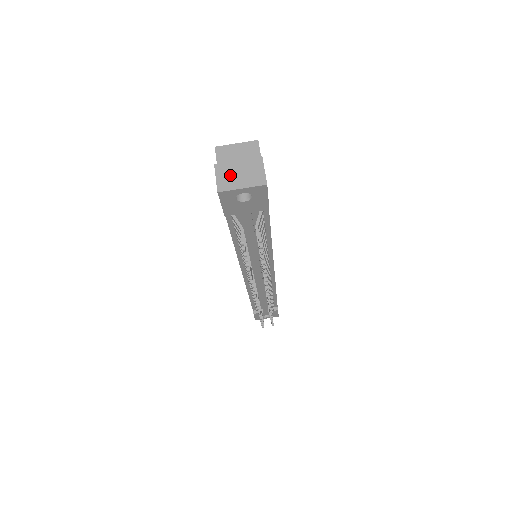
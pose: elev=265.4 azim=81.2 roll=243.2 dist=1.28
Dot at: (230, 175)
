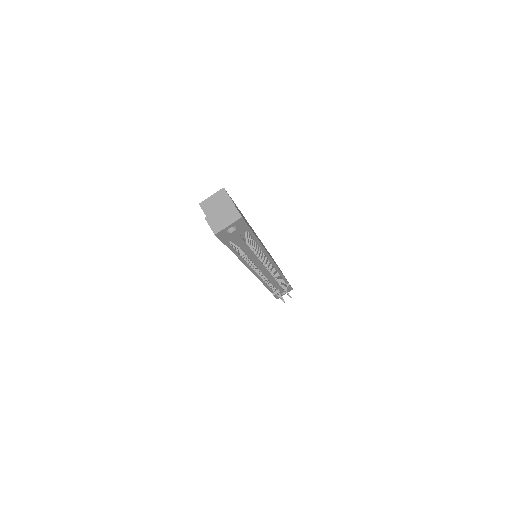
Dot at: (217, 221)
